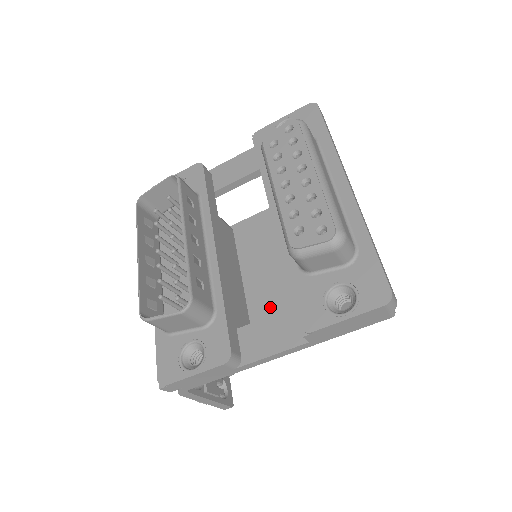
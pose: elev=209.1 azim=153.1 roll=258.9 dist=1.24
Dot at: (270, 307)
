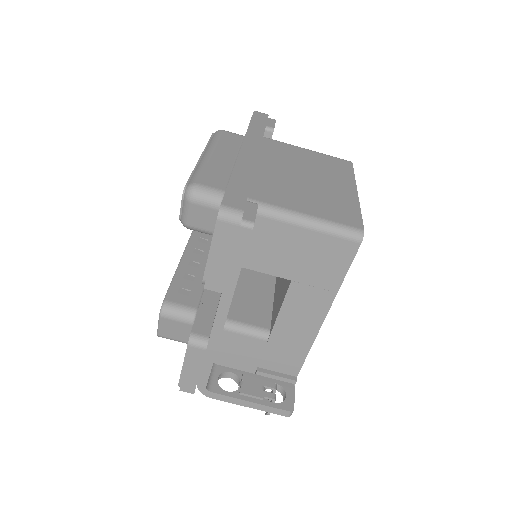
Dot at: (279, 295)
